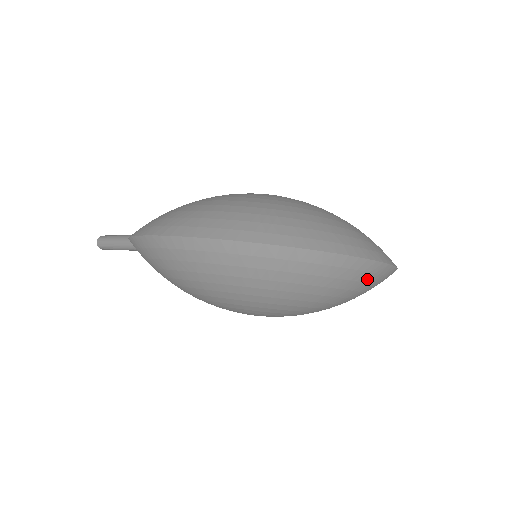
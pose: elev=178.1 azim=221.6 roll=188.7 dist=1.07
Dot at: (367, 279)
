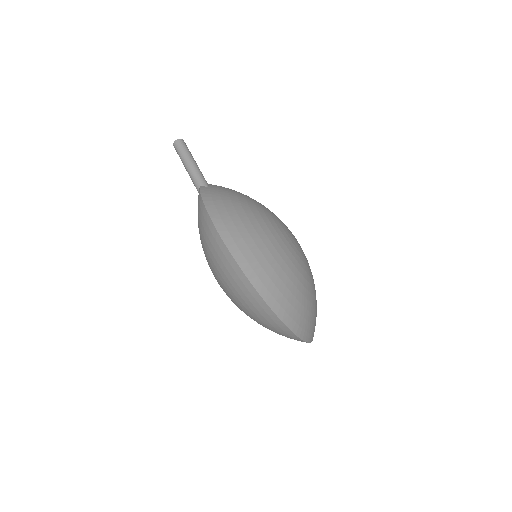
Dot at: occluded
